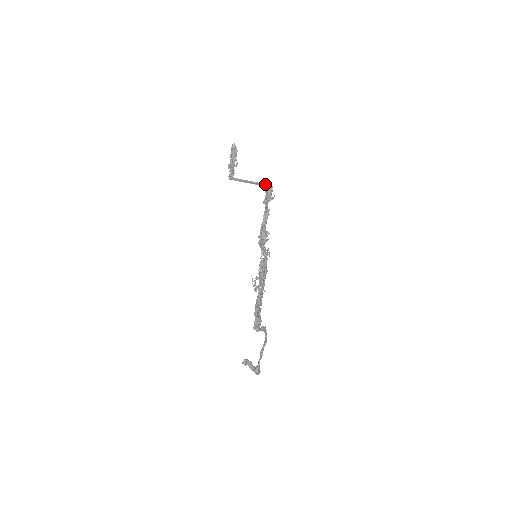
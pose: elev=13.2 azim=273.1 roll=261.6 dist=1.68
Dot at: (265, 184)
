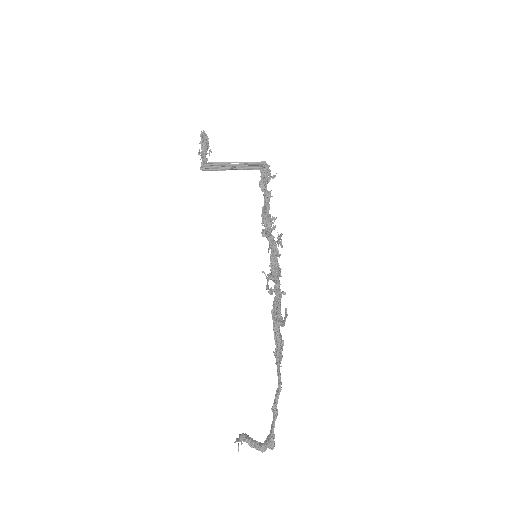
Dot at: occluded
